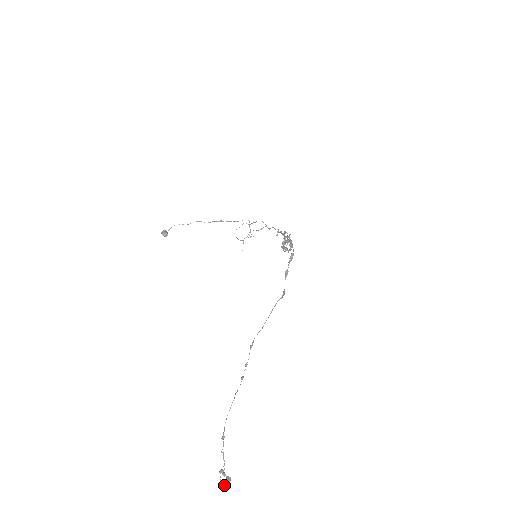
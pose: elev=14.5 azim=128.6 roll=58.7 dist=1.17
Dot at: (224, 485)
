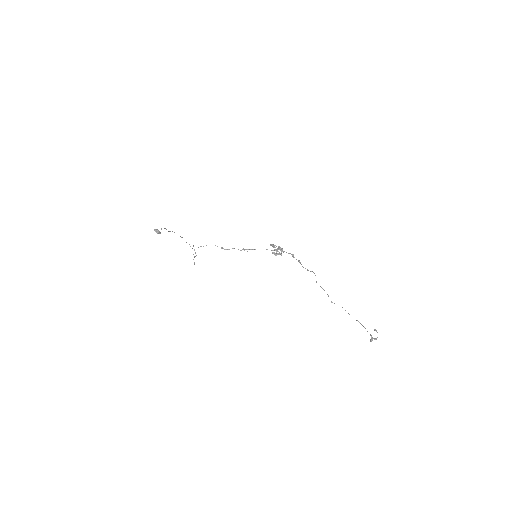
Dot at: occluded
